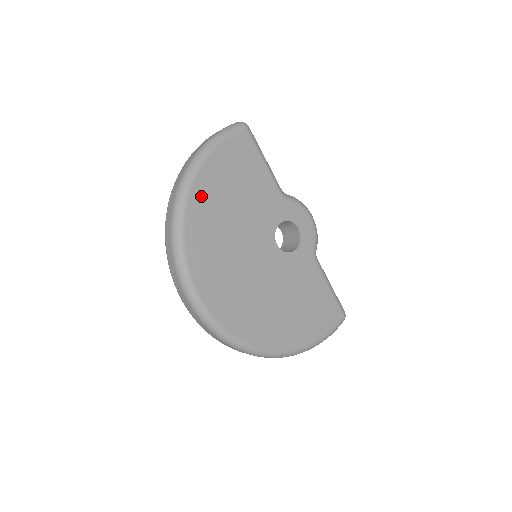
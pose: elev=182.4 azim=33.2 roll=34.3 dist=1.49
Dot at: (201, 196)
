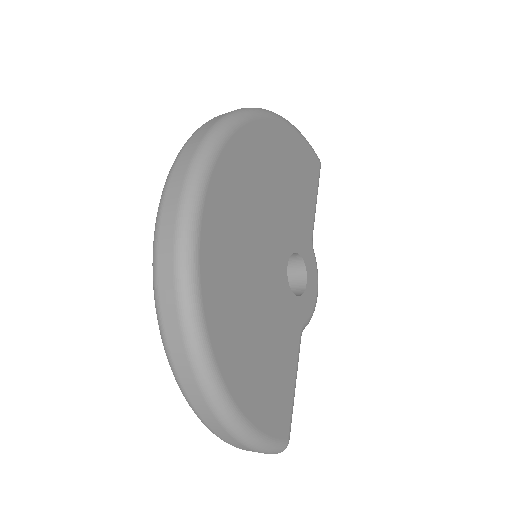
Dot at: (272, 134)
